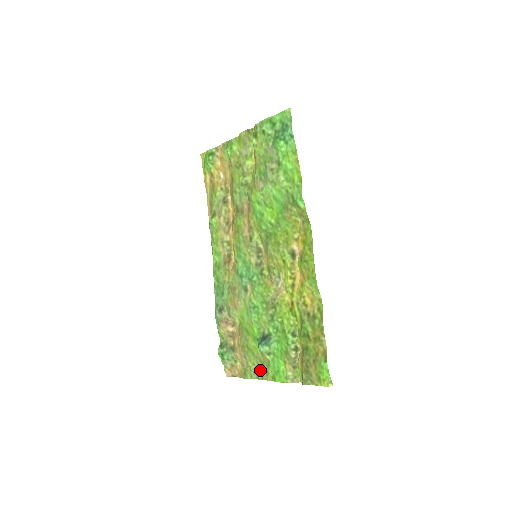
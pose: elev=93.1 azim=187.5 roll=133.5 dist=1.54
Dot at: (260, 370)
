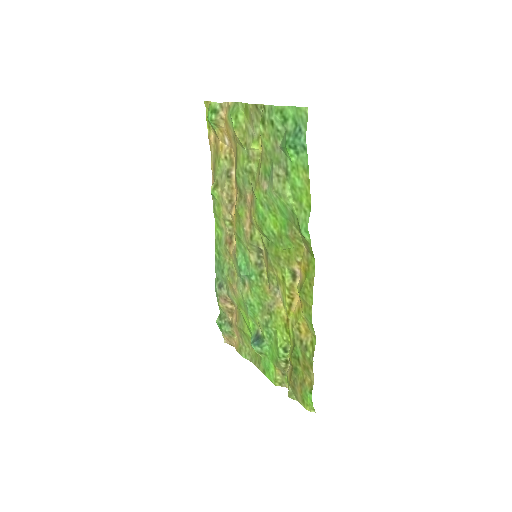
Dot at: (254, 356)
